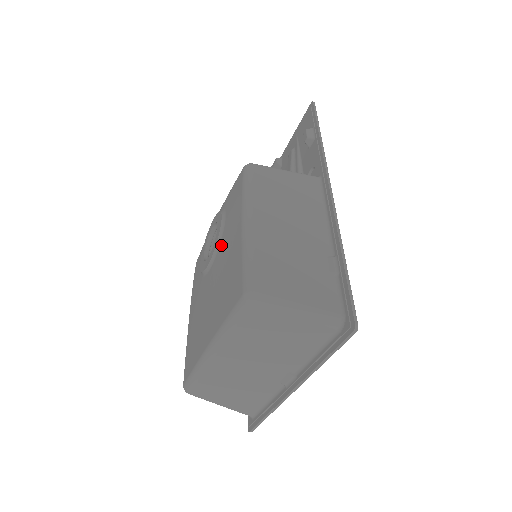
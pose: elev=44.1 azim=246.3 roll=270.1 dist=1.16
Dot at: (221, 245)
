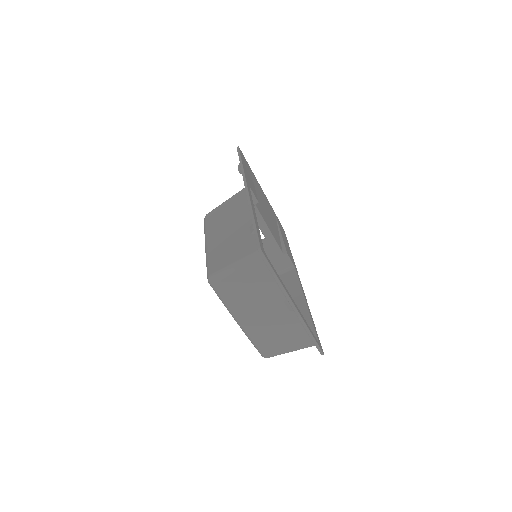
Dot at: occluded
